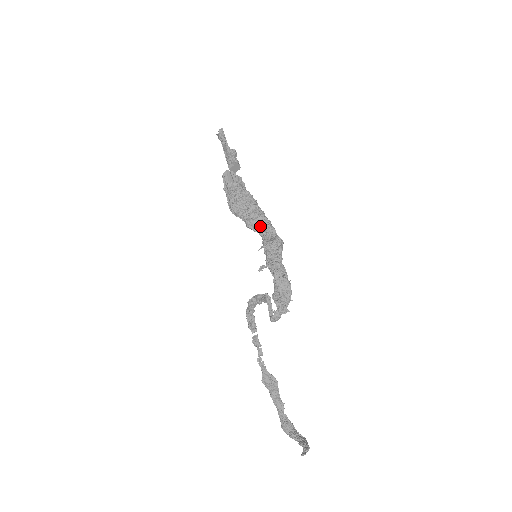
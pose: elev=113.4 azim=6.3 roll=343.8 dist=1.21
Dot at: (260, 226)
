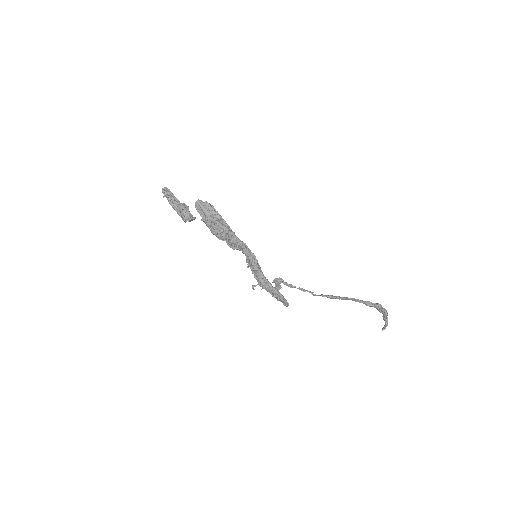
Dot at: (238, 248)
